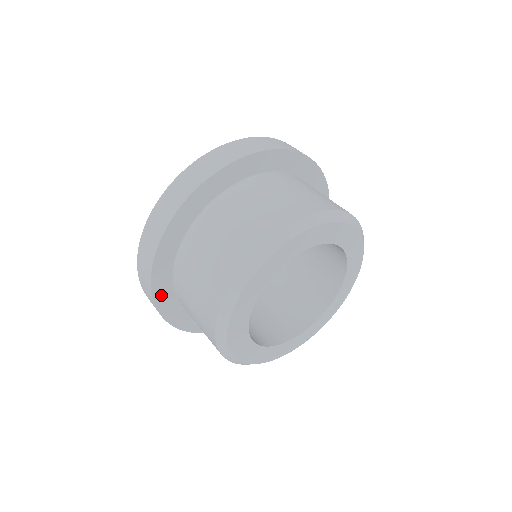
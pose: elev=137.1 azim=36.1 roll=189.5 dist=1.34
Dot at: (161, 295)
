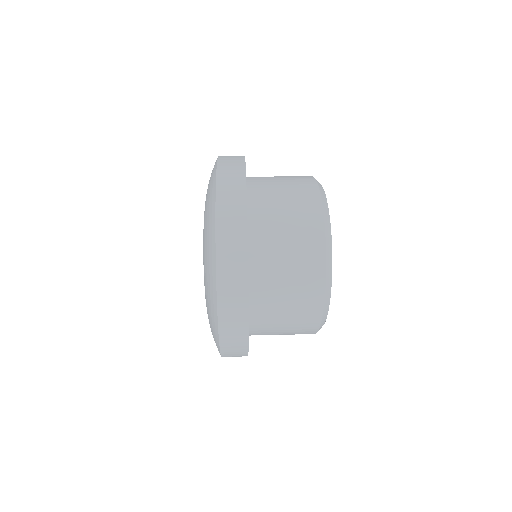
Dot at: occluded
